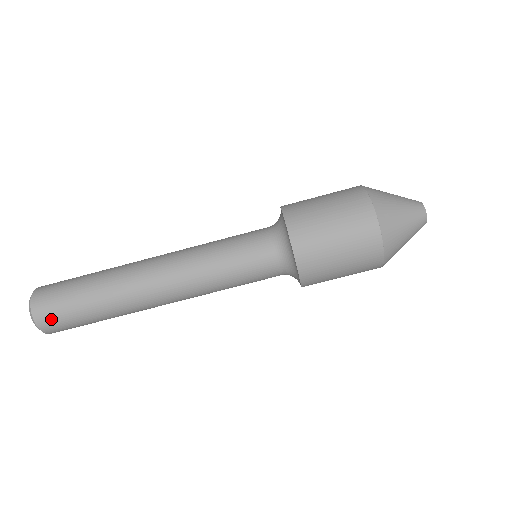
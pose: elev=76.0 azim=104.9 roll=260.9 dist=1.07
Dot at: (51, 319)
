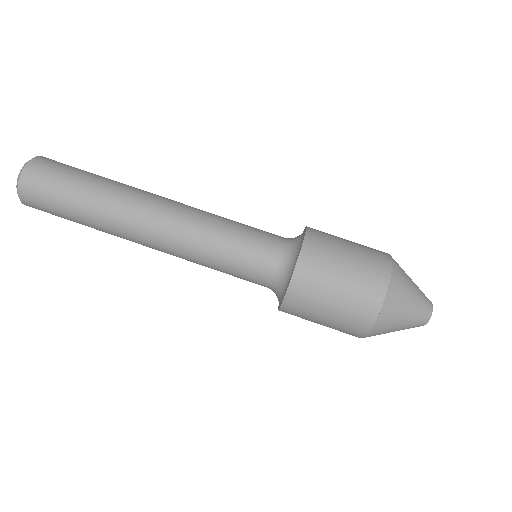
Dot at: (41, 173)
